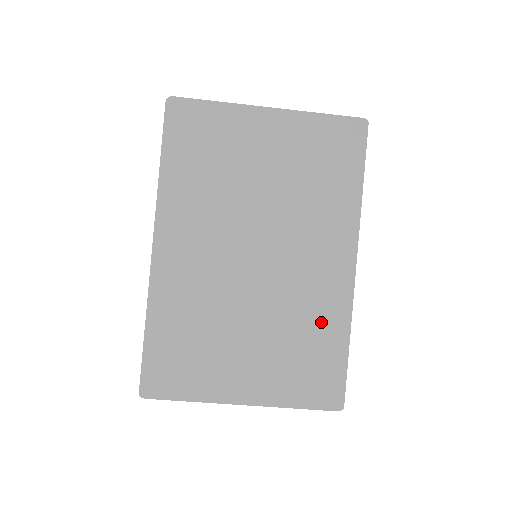
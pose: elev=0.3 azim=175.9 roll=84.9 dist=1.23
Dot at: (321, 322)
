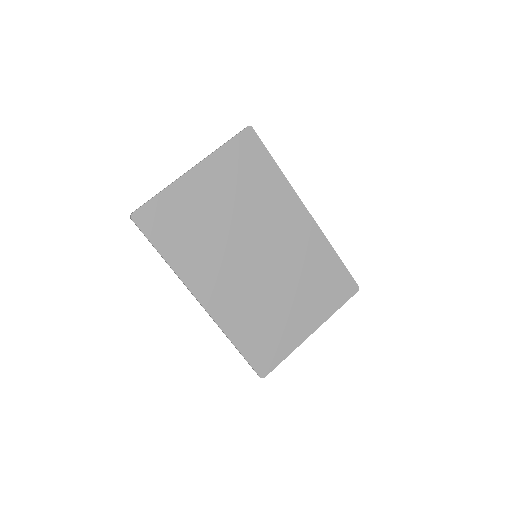
Dot at: (316, 258)
